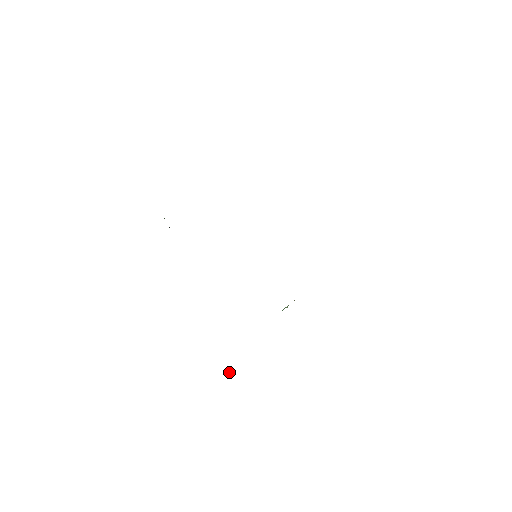
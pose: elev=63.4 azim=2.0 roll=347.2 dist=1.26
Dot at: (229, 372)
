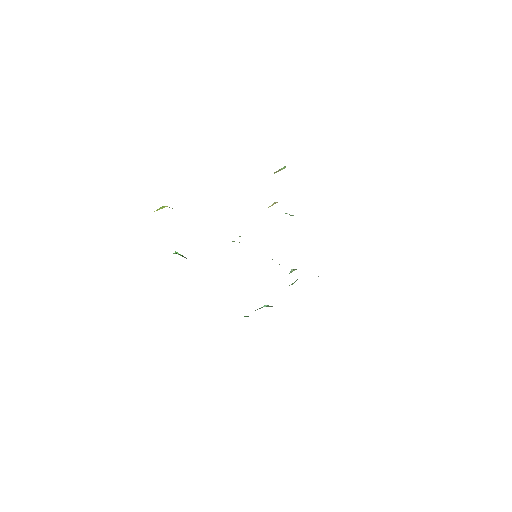
Dot at: occluded
